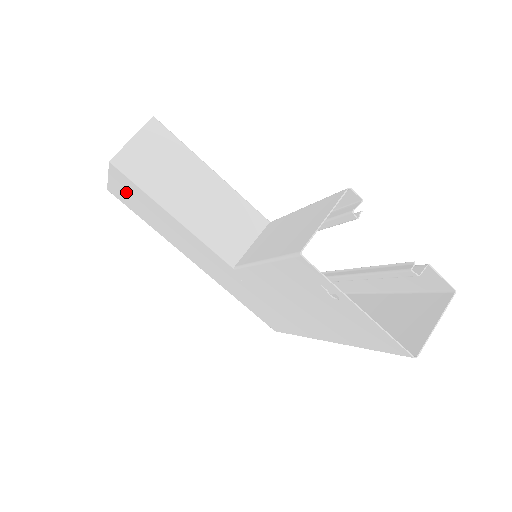
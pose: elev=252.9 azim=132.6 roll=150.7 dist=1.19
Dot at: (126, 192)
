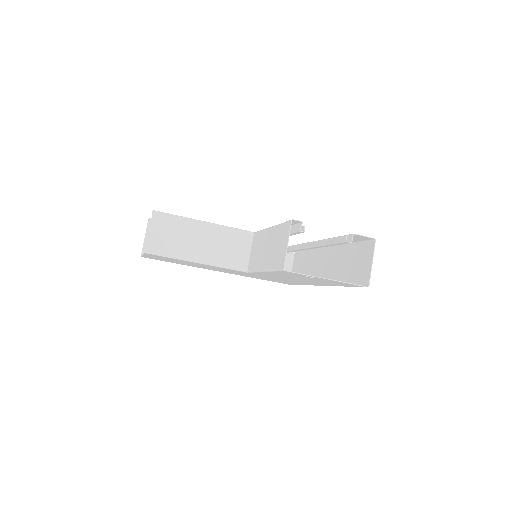
Dot at: occluded
